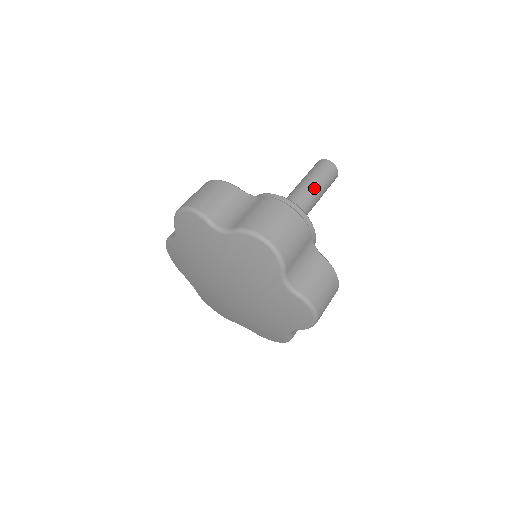
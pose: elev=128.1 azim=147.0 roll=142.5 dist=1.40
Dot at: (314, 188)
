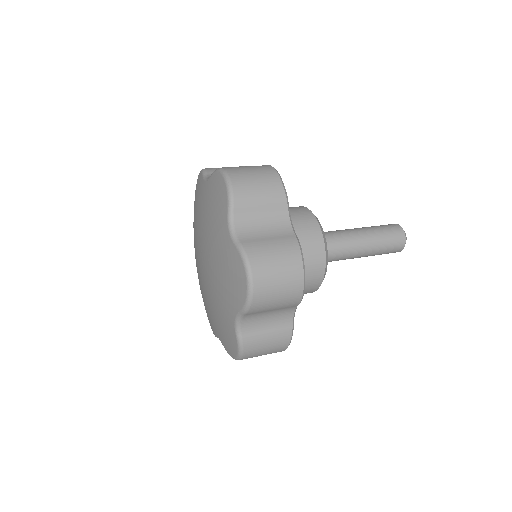
Dot at: (361, 233)
